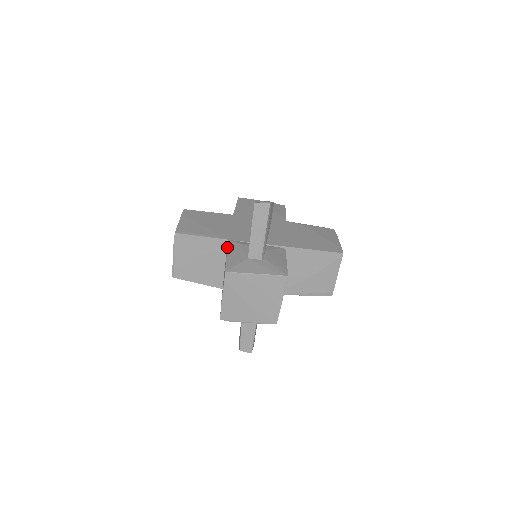
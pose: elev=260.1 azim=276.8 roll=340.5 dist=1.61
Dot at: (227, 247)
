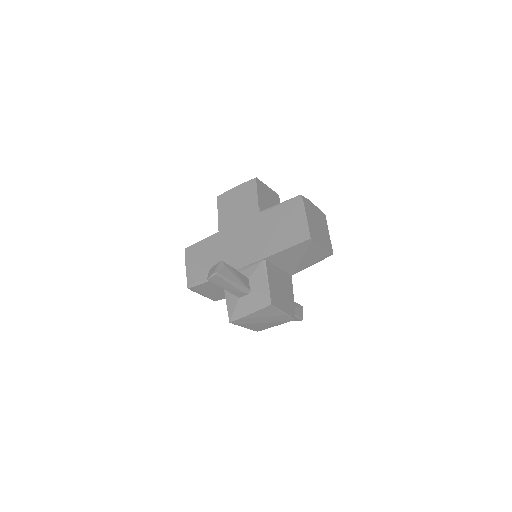
Dot at: occluded
